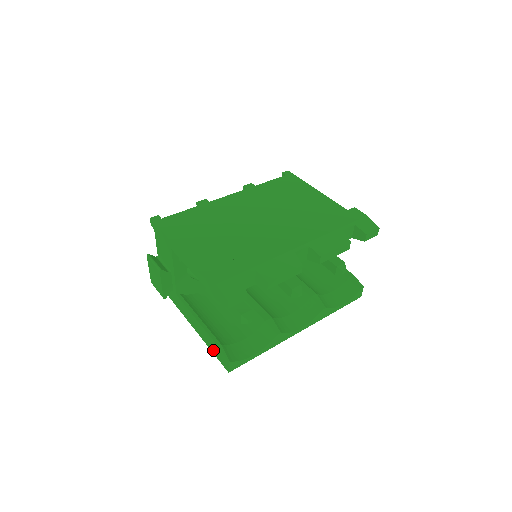
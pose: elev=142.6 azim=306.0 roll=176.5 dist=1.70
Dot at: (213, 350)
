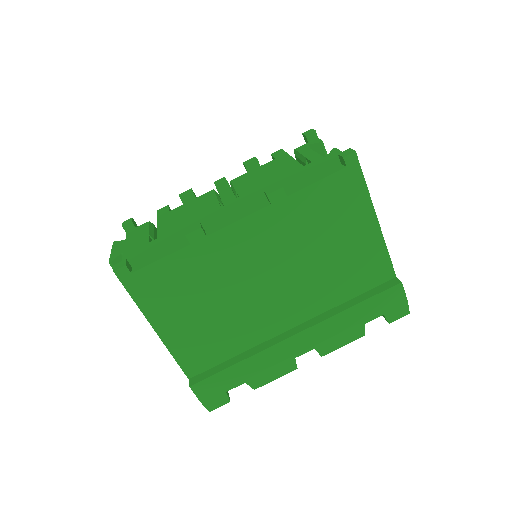
Dot at: occluded
